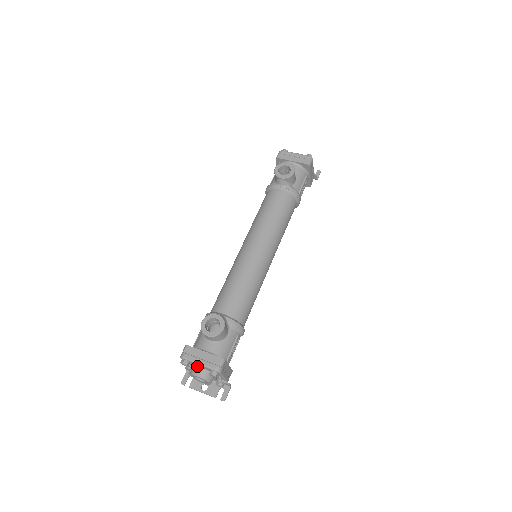
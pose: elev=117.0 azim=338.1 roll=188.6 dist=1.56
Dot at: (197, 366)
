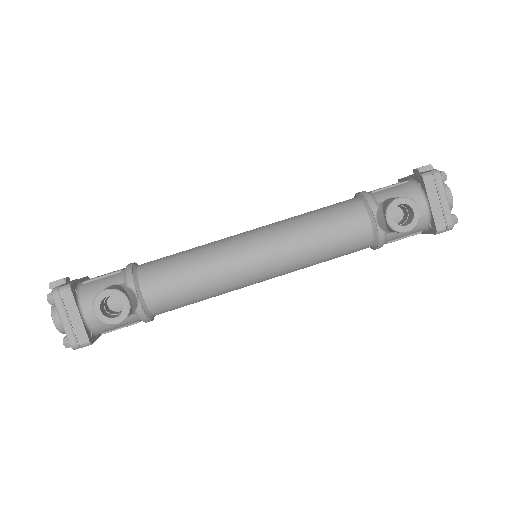
Dot at: occluded
